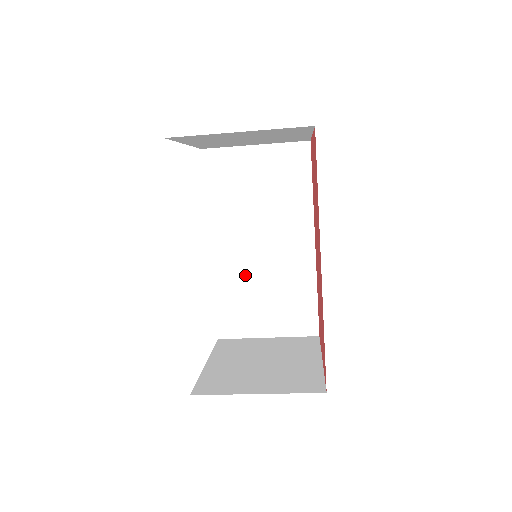
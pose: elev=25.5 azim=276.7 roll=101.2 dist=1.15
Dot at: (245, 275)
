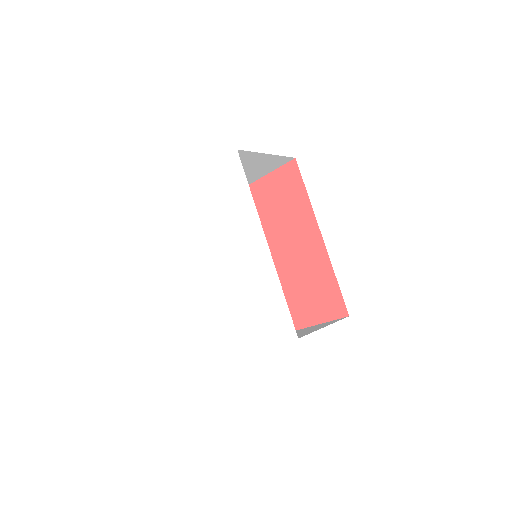
Dot at: occluded
